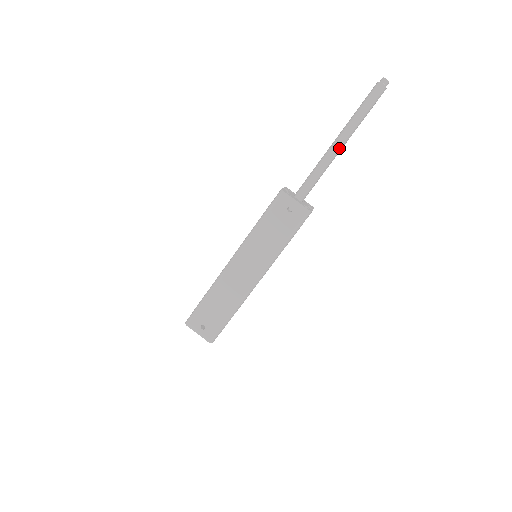
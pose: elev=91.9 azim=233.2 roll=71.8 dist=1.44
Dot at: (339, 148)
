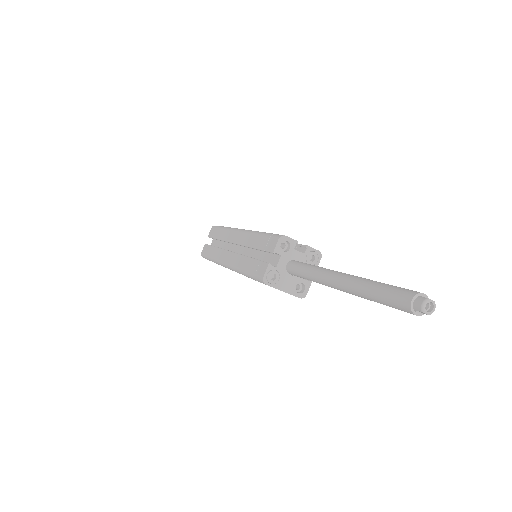
Dot at: occluded
